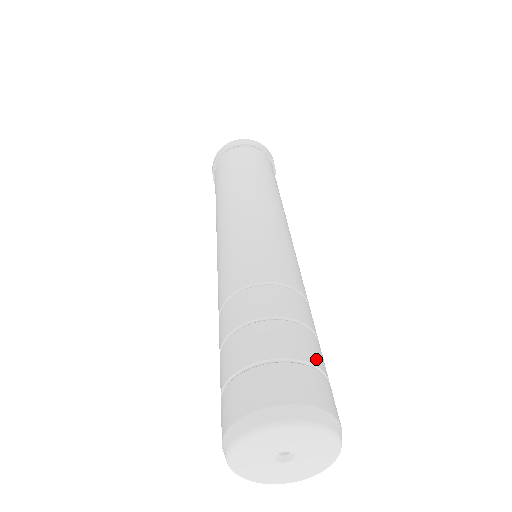
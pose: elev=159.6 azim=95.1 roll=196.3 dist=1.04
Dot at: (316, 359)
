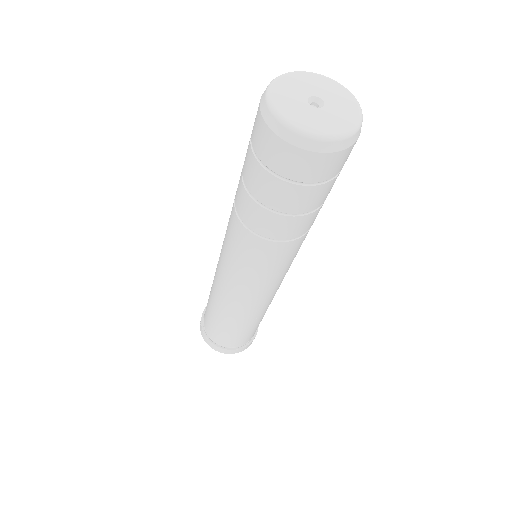
Dot at: occluded
